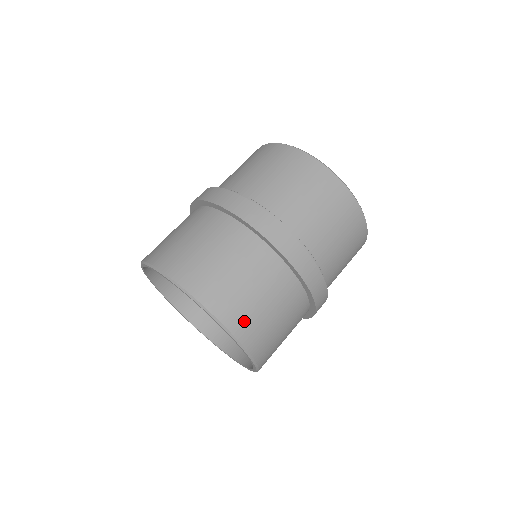
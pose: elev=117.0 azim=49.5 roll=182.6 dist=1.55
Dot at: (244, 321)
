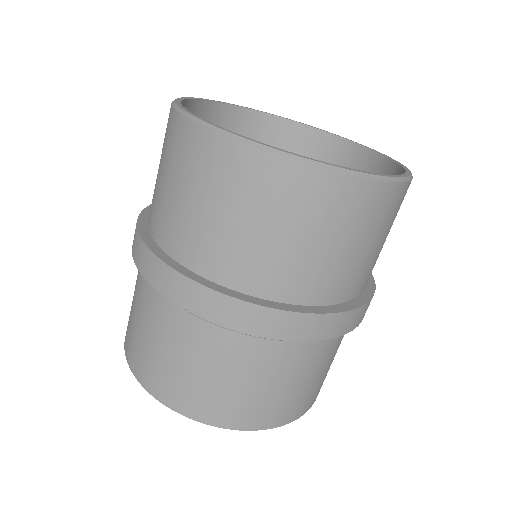
Dot at: (290, 409)
